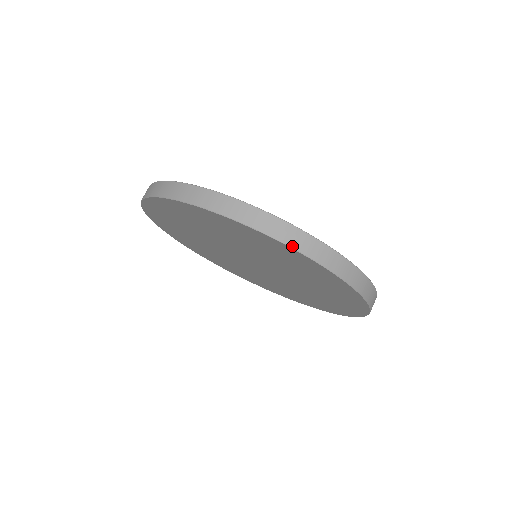
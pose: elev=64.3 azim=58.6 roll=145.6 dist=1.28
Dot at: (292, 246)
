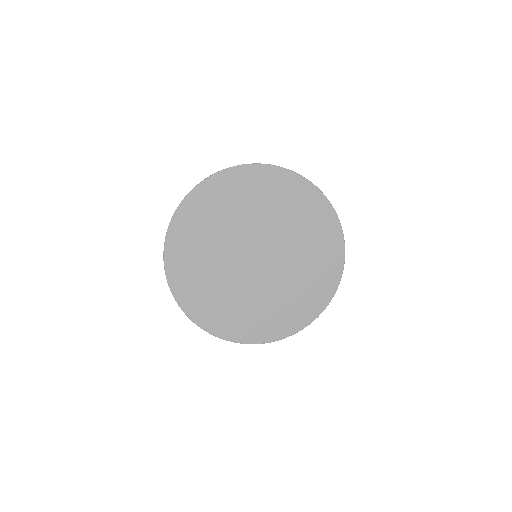
Dot at: (216, 173)
